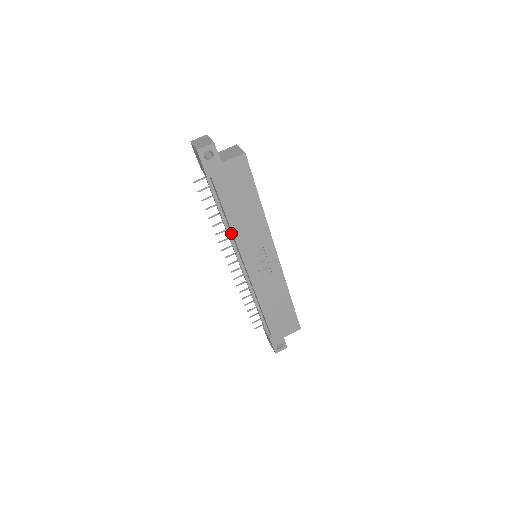
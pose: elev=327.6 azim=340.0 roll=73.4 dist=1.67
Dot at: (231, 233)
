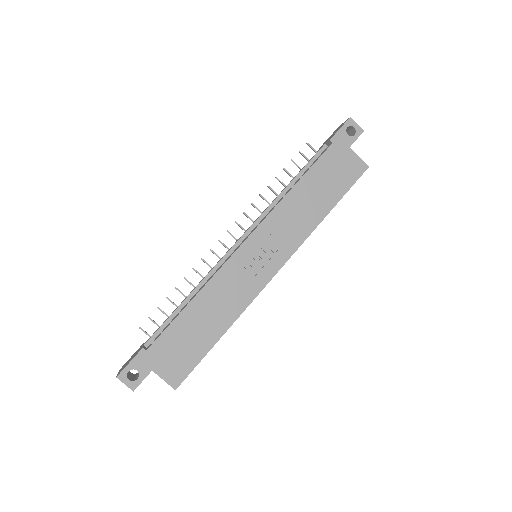
Dot at: (276, 204)
